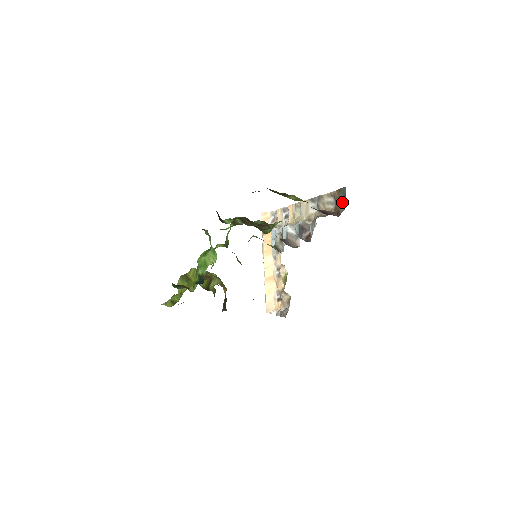
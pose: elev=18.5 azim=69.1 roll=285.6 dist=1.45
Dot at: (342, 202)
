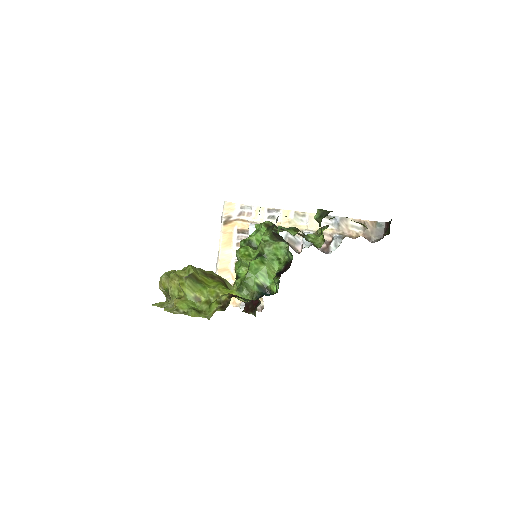
Dot at: (377, 232)
